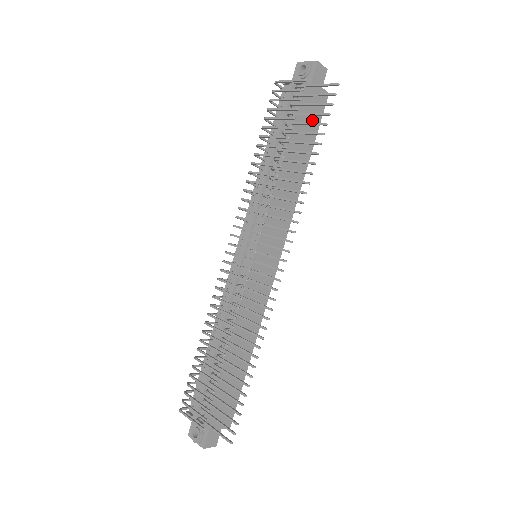
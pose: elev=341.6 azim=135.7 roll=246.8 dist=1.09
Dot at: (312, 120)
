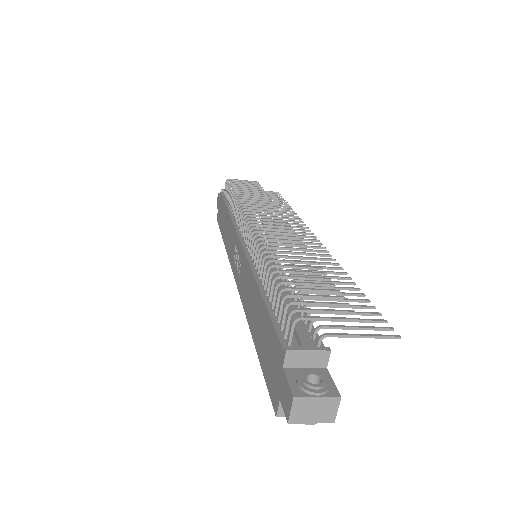
Dot at: occluded
